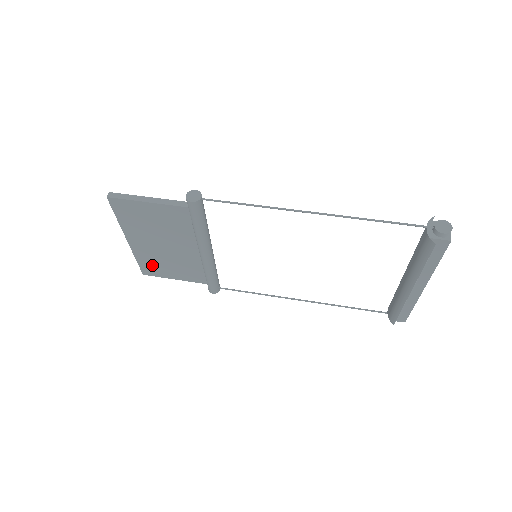
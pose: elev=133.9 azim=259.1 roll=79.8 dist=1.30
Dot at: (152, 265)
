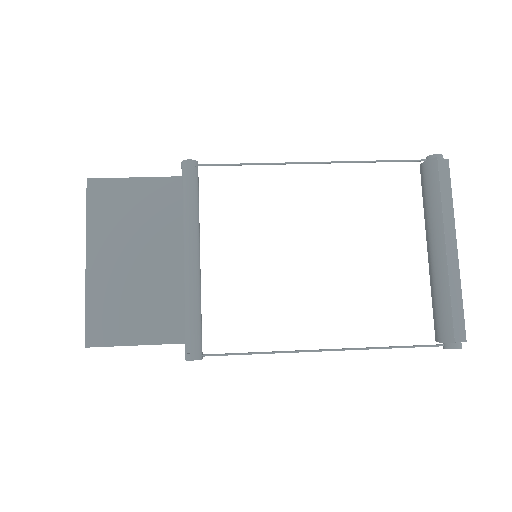
Dot at: (107, 315)
